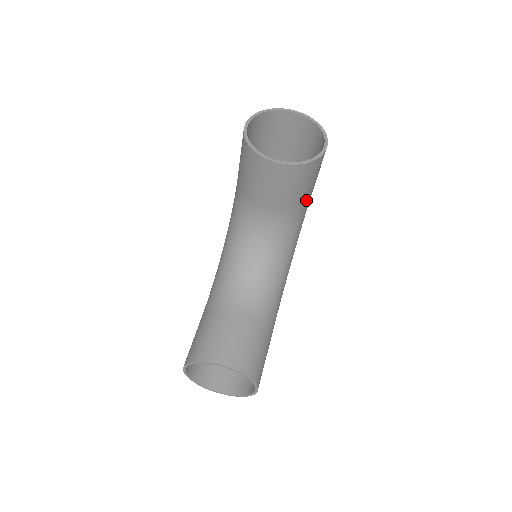
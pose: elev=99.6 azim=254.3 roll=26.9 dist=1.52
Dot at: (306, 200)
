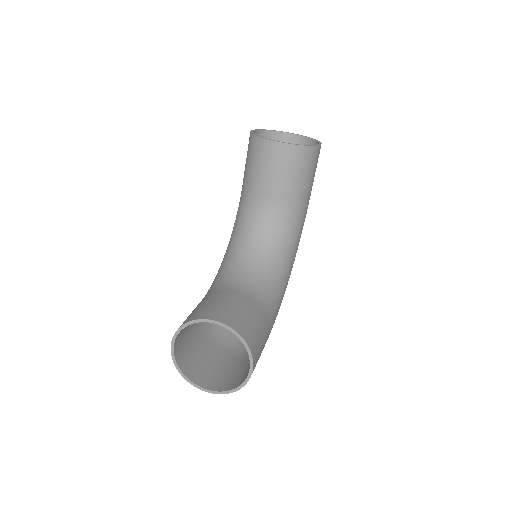
Dot at: (304, 198)
